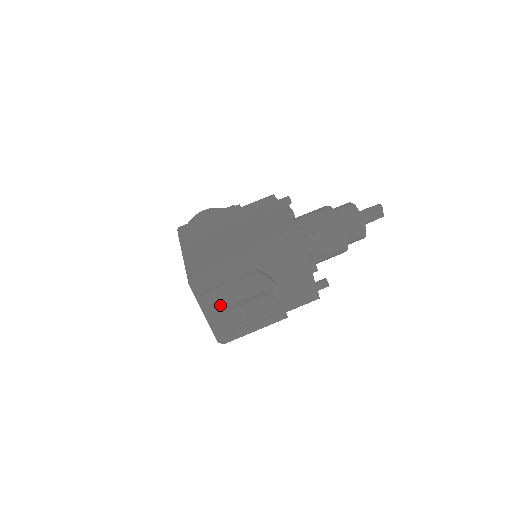
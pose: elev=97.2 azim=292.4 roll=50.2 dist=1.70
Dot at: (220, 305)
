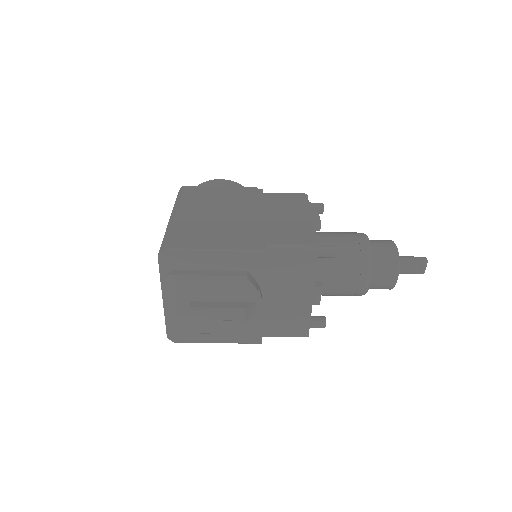
Dot at: (185, 296)
